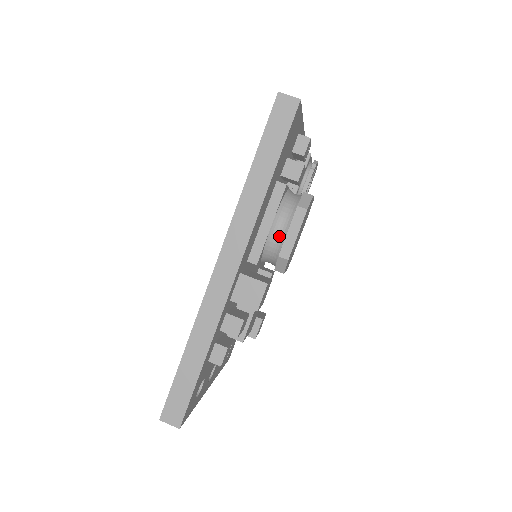
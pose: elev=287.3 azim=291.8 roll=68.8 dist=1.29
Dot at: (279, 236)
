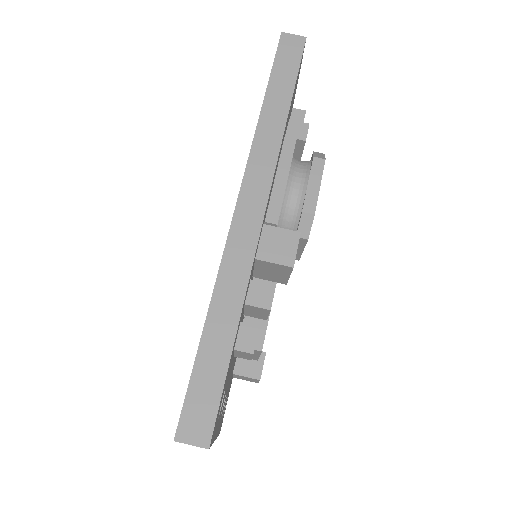
Dot at: (298, 192)
